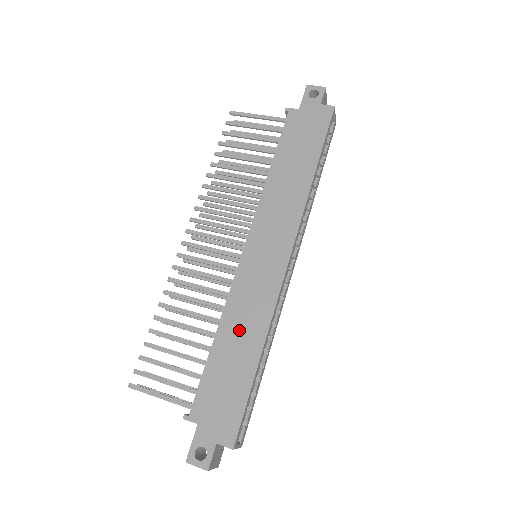
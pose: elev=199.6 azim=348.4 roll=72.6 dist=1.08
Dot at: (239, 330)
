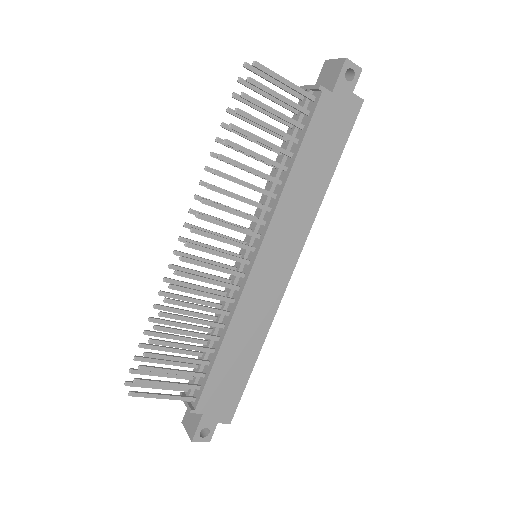
Dot at: (244, 336)
